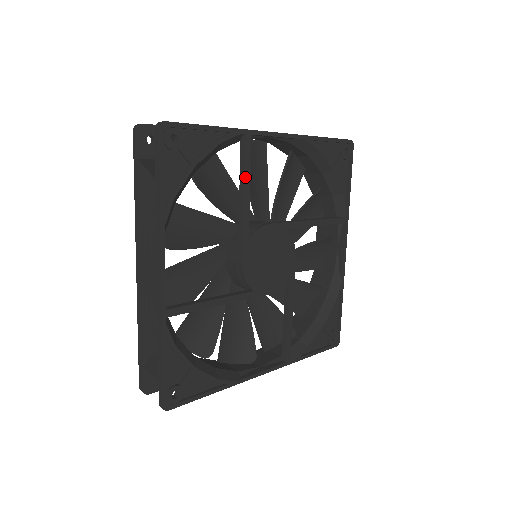
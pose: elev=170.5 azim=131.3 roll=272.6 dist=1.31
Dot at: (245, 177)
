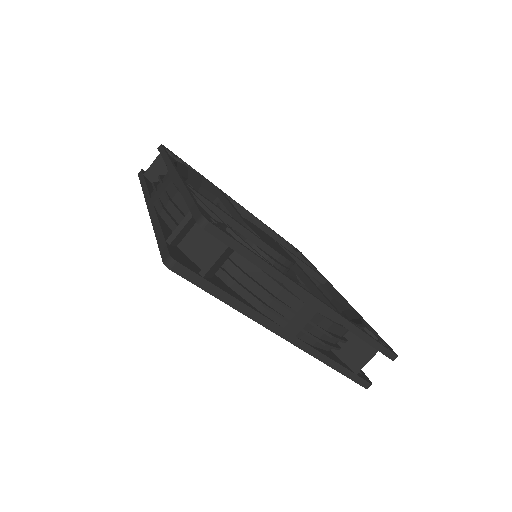
Dot at: (225, 198)
